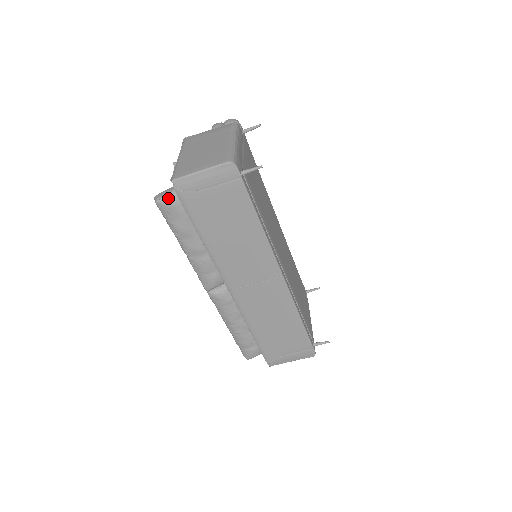
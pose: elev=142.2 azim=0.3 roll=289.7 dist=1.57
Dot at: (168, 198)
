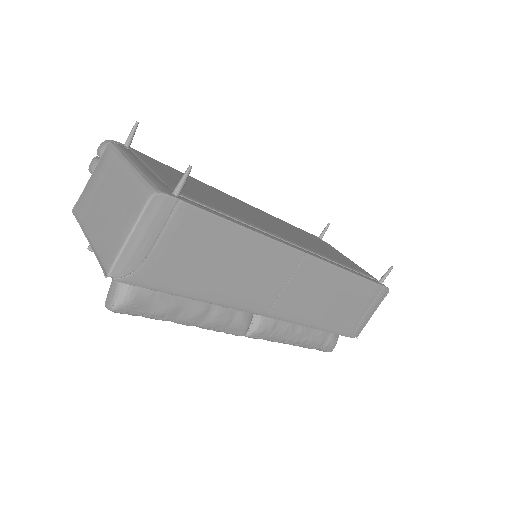
Dot at: (121, 295)
